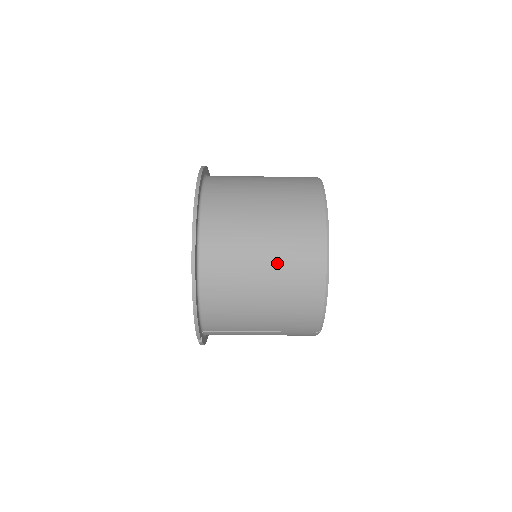
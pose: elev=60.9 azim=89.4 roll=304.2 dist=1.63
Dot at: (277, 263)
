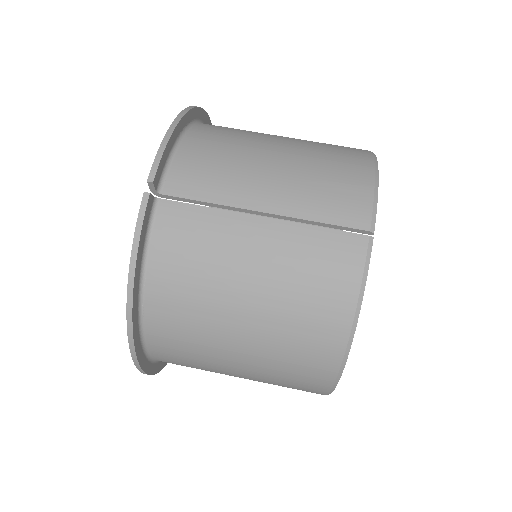
Dot at: occluded
